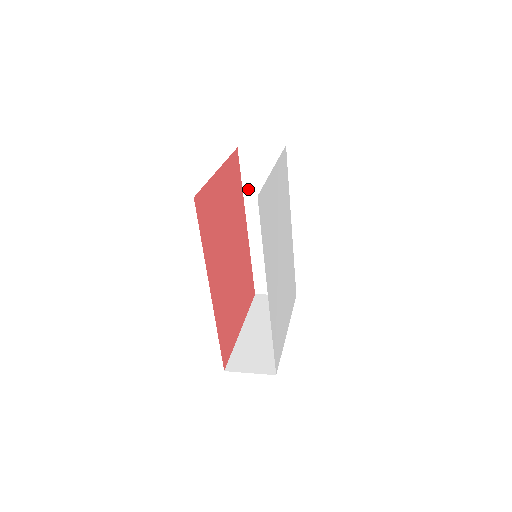
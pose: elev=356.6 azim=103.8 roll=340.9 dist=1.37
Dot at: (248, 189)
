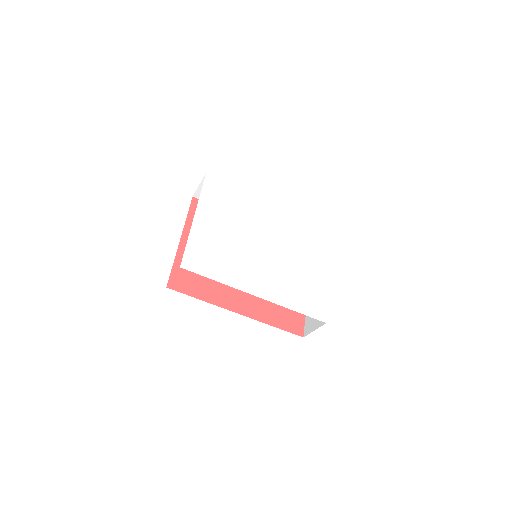
Dot at: occluded
